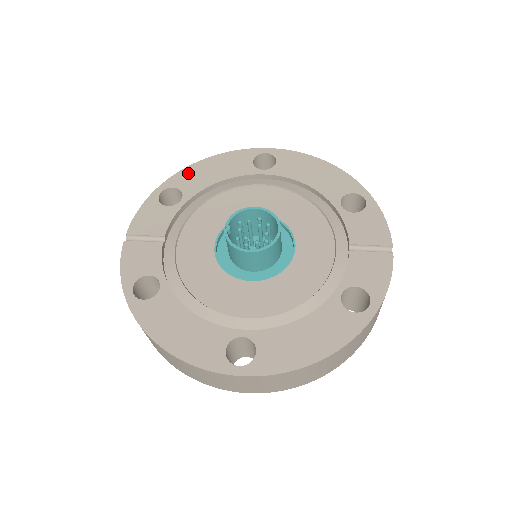
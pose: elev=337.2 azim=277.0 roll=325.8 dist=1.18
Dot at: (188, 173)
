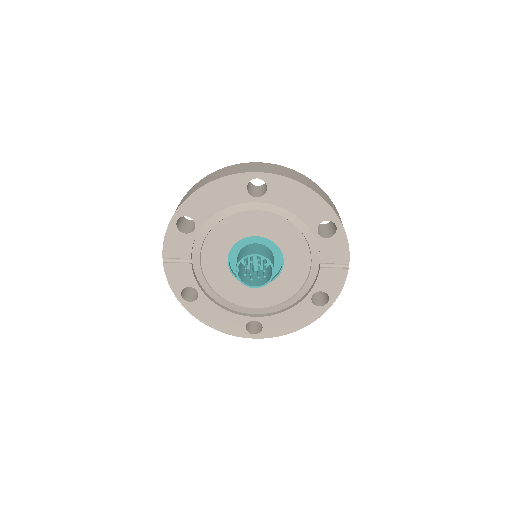
Dot at: (194, 201)
